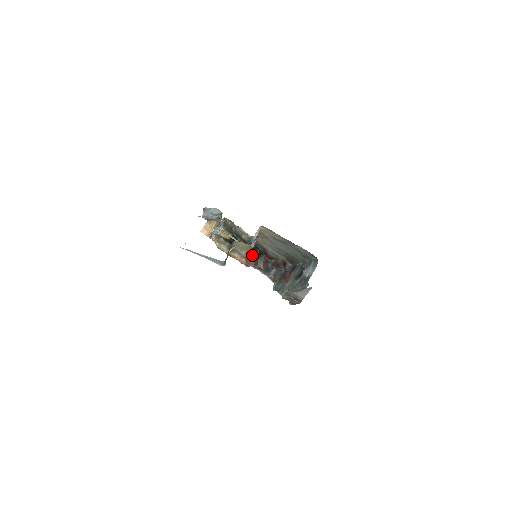
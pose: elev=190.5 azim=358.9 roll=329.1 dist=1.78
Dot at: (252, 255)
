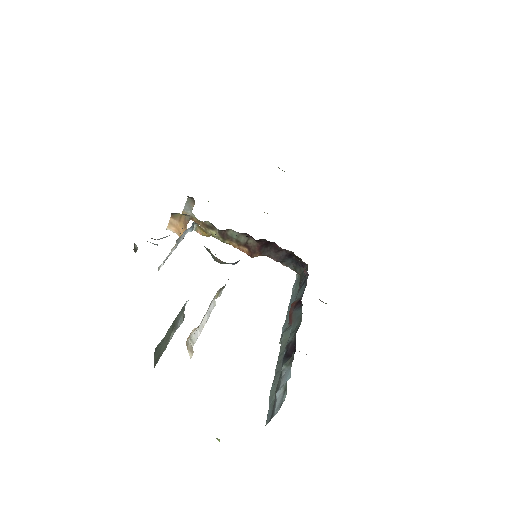
Dot at: (256, 244)
